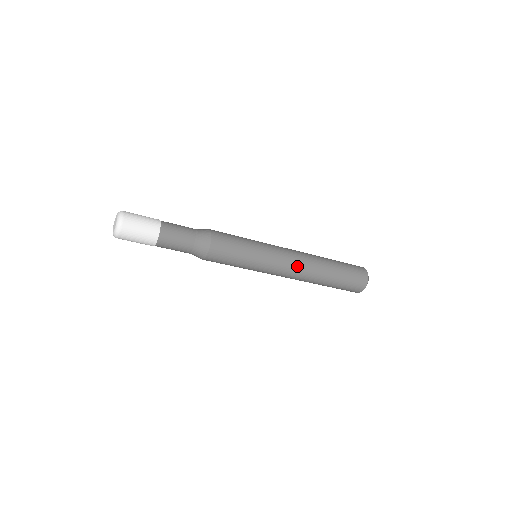
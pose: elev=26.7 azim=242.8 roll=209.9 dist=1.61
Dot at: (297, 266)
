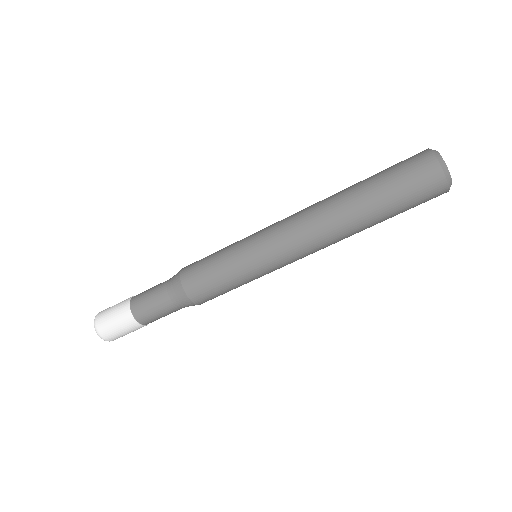
Dot at: (305, 234)
